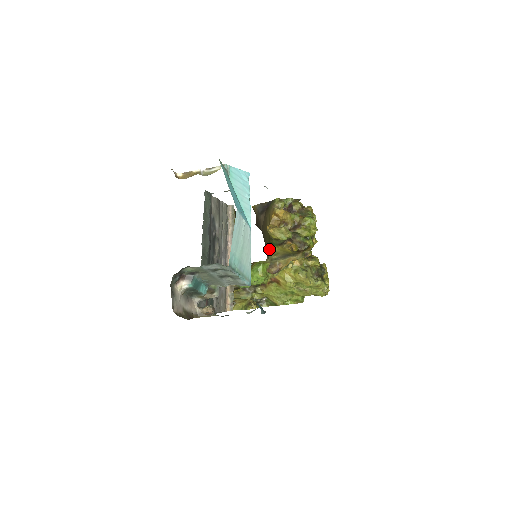
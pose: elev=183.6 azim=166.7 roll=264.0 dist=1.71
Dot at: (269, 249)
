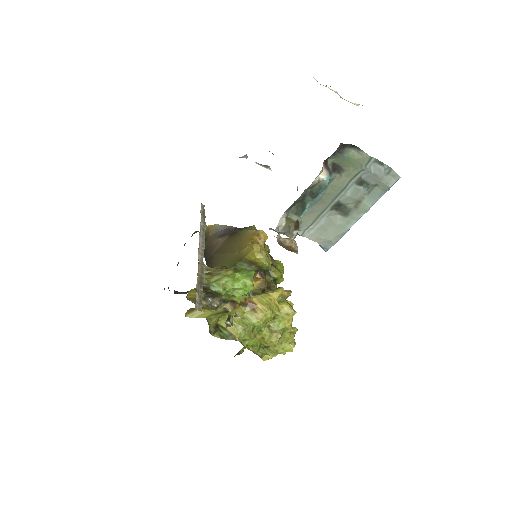
Dot at: occluded
